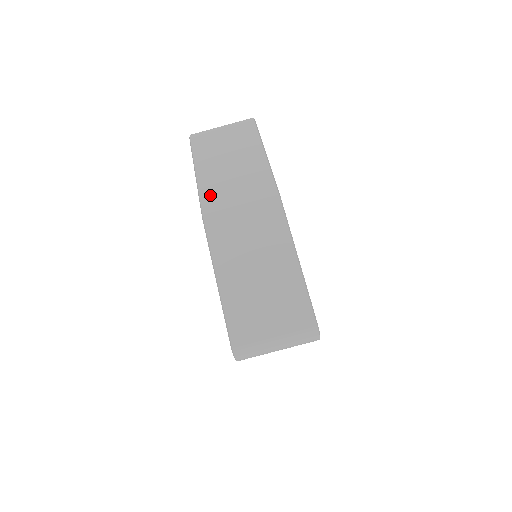
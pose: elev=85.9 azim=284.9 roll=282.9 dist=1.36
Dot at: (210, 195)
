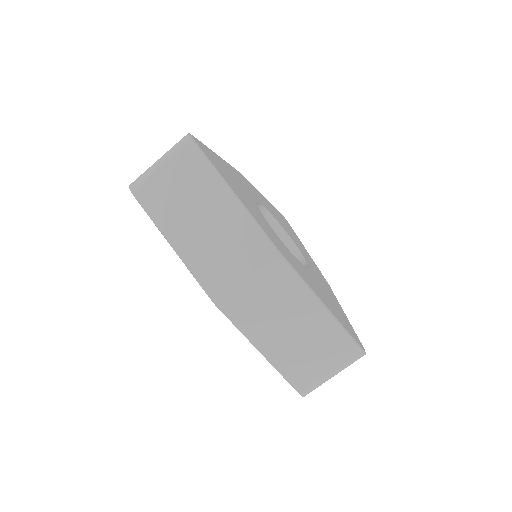
Dot at: (207, 276)
